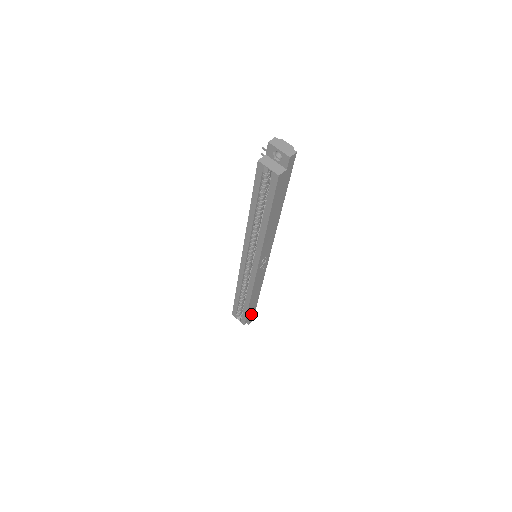
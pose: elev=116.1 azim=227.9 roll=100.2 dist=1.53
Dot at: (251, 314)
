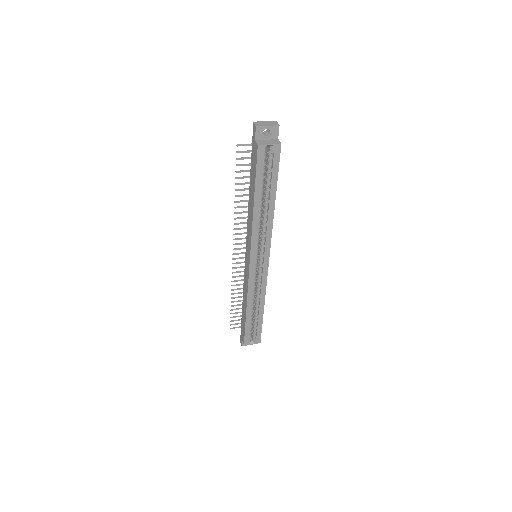
Dot at: occluded
